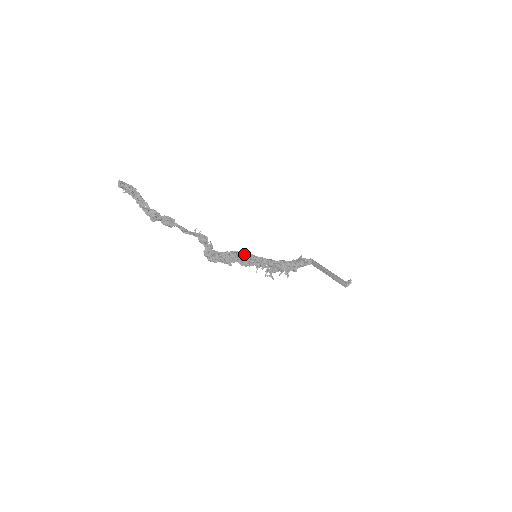
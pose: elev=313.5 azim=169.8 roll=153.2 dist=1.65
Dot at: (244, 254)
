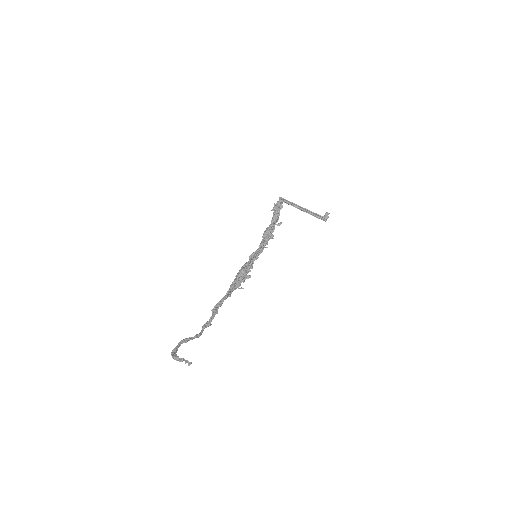
Dot at: (247, 263)
